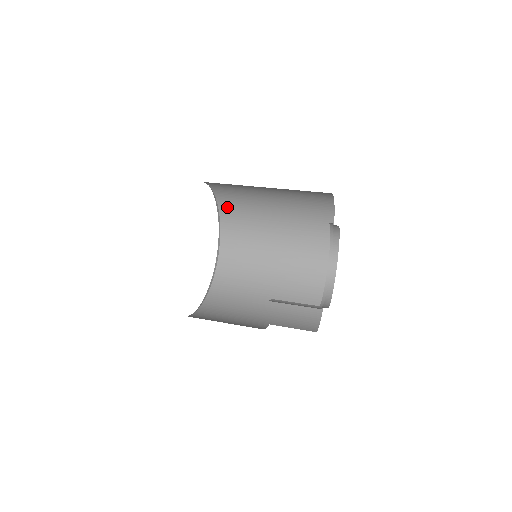
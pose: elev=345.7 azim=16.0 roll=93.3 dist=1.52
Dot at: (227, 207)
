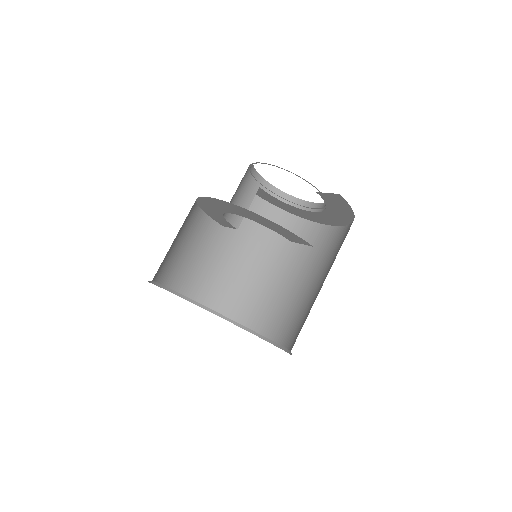
Dot at: (248, 316)
